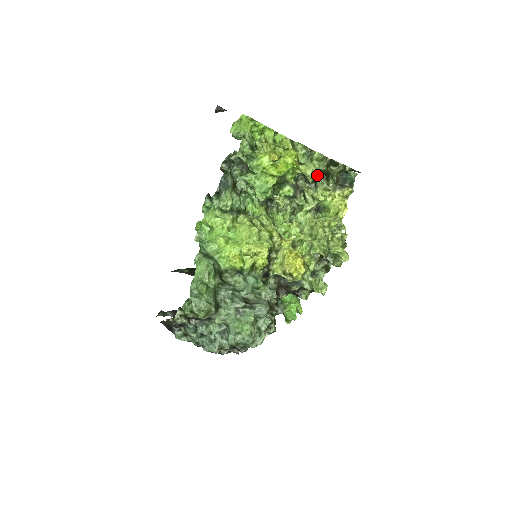
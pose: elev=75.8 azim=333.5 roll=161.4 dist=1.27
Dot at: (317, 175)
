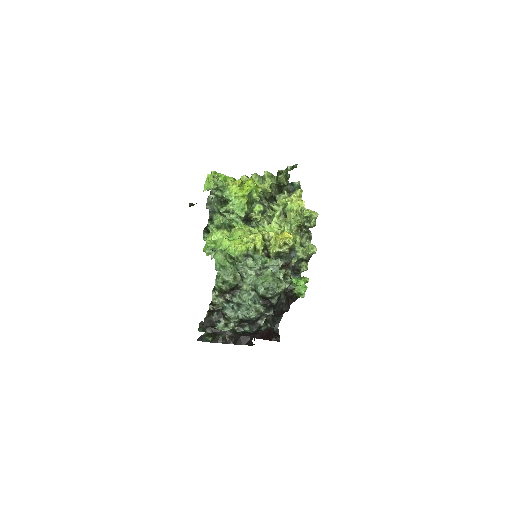
Dot at: (274, 193)
